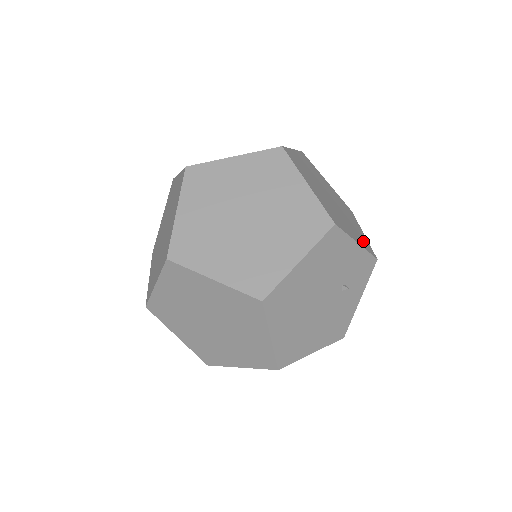
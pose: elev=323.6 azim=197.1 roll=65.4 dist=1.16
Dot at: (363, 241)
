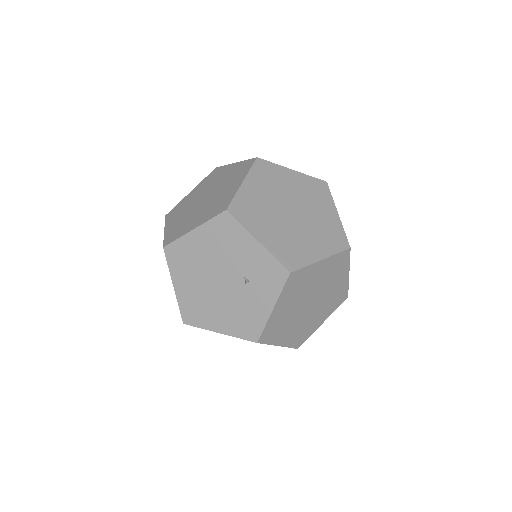
Dot at: (289, 253)
